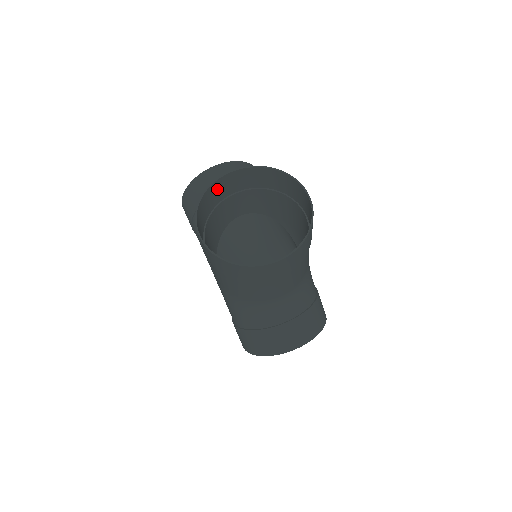
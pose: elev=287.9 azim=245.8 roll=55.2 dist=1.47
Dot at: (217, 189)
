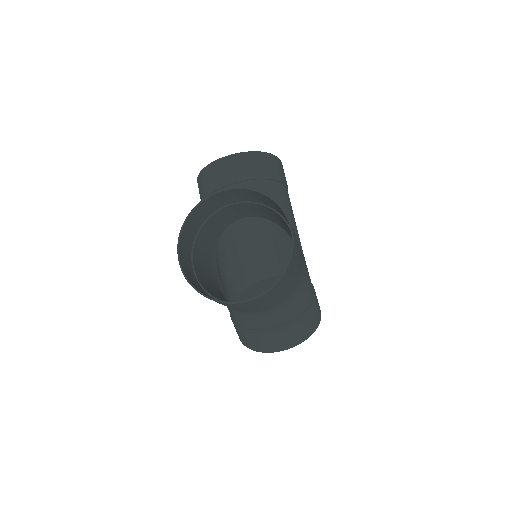
Dot at: (209, 204)
